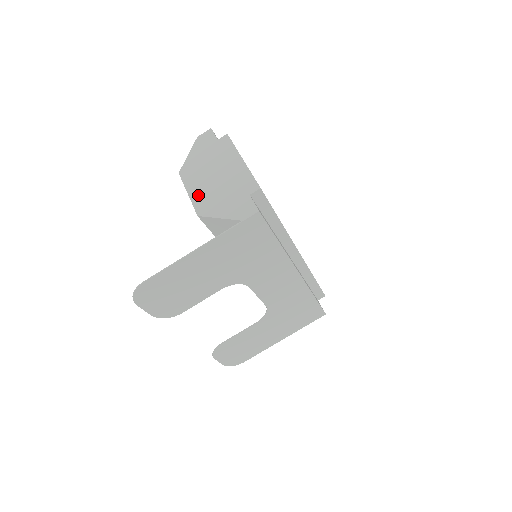
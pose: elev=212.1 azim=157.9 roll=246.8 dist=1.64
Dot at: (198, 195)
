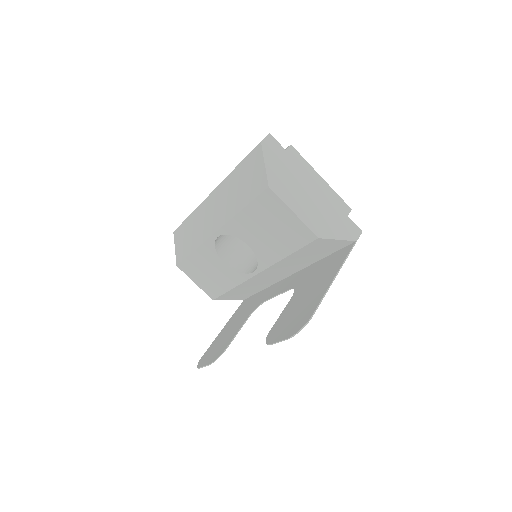
Dot at: (306, 215)
